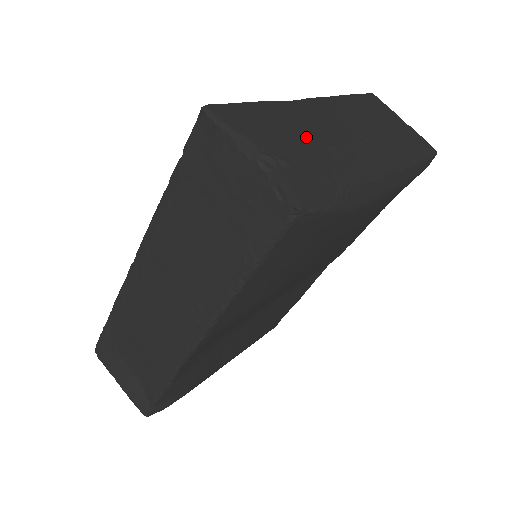
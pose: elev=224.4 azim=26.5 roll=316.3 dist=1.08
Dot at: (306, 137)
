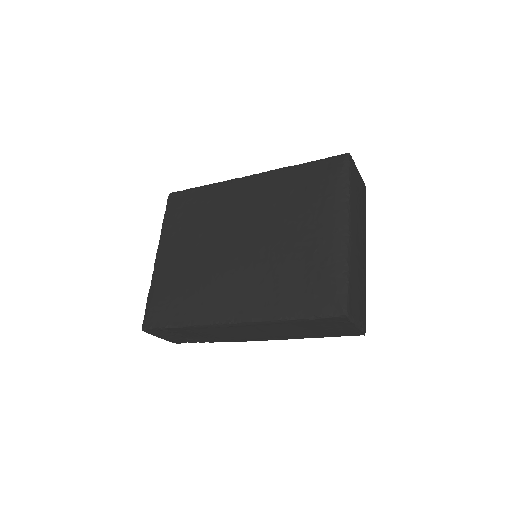
Dot at: (361, 282)
